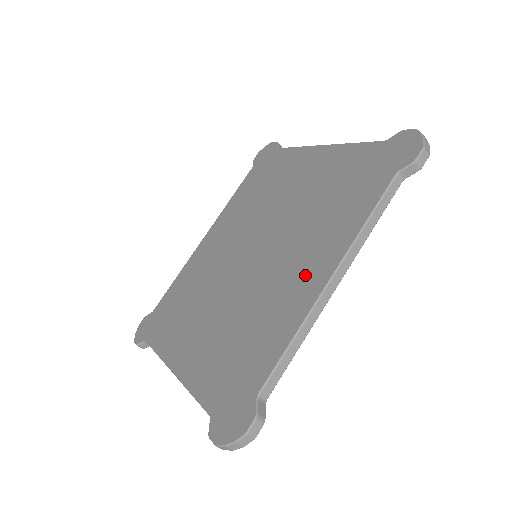
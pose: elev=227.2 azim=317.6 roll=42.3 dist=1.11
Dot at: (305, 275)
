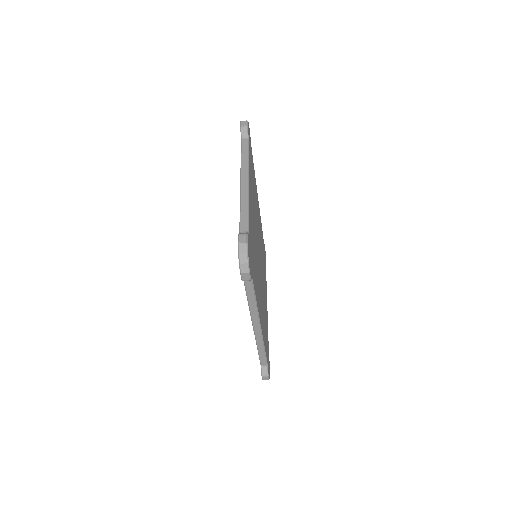
Dot at: occluded
